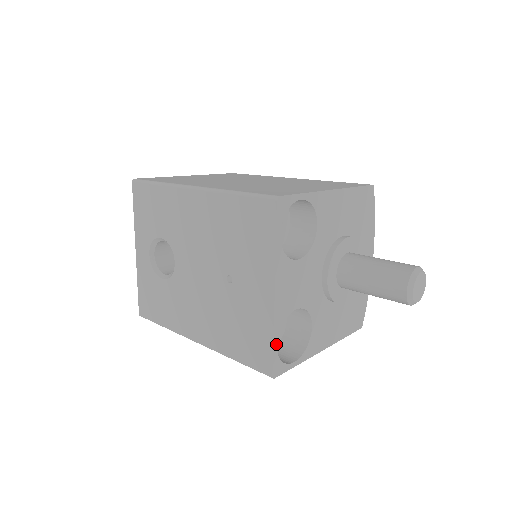
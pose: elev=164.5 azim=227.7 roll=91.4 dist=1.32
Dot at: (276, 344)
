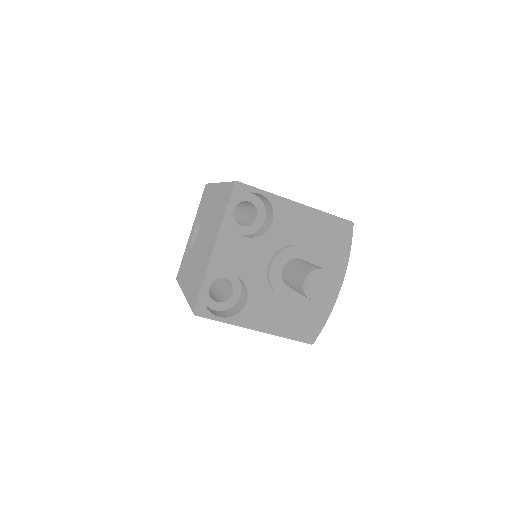
Dot at: (204, 289)
